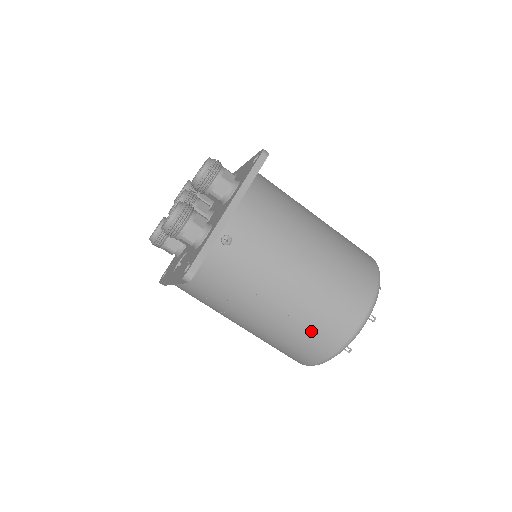
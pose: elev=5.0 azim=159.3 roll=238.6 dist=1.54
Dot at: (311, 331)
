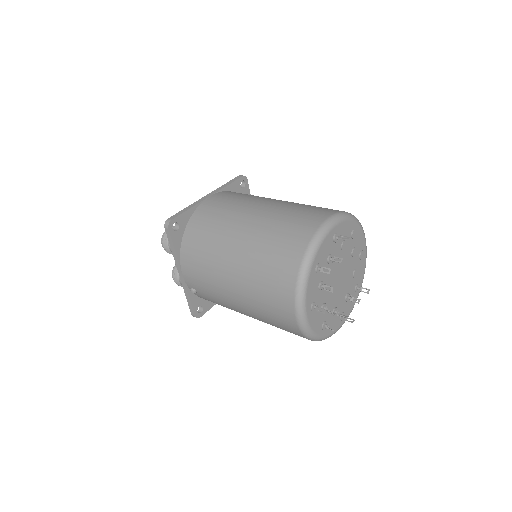
Dot at: (282, 329)
